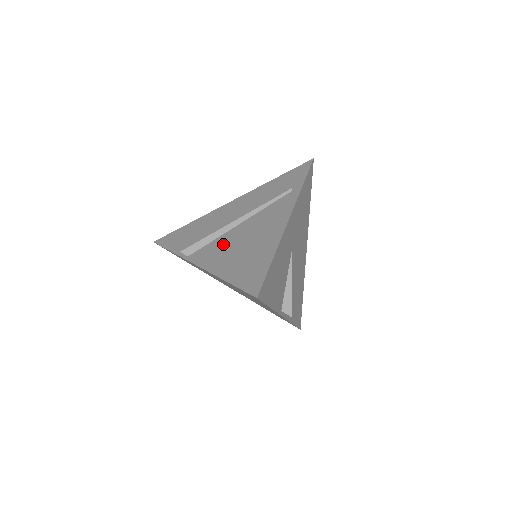
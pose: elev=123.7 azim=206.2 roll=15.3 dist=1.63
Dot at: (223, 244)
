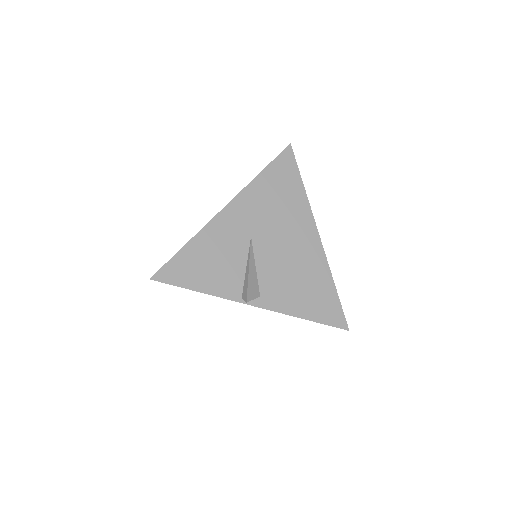
Dot at: occluded
